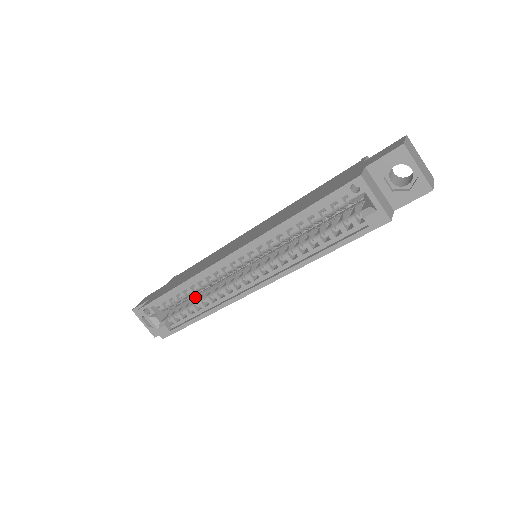
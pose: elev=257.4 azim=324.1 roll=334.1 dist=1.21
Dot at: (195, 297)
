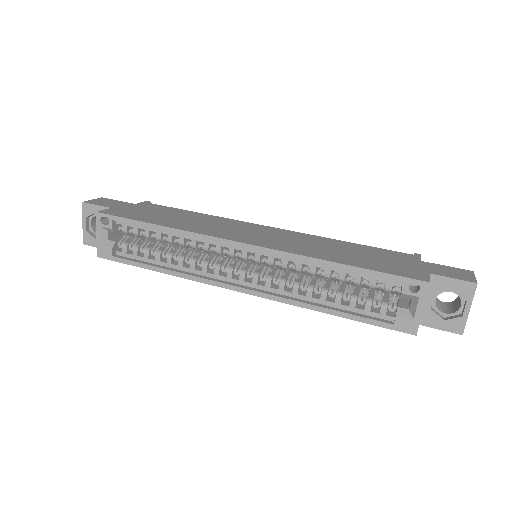
Dot at: (163, 243)
